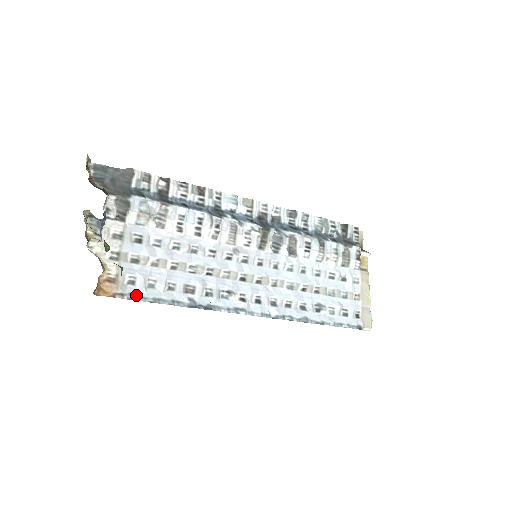
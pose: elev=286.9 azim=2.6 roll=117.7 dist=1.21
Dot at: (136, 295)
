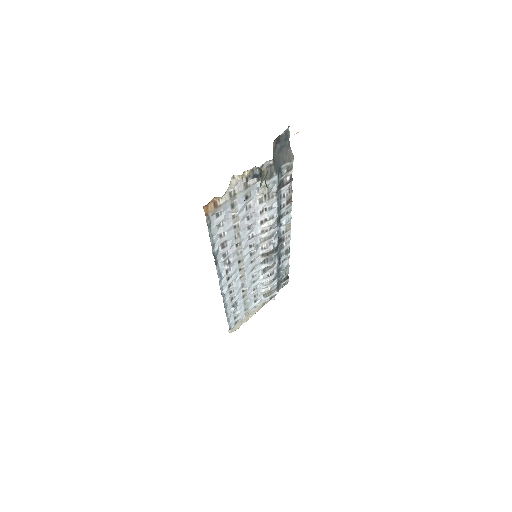
Dot at: (211, 225)
